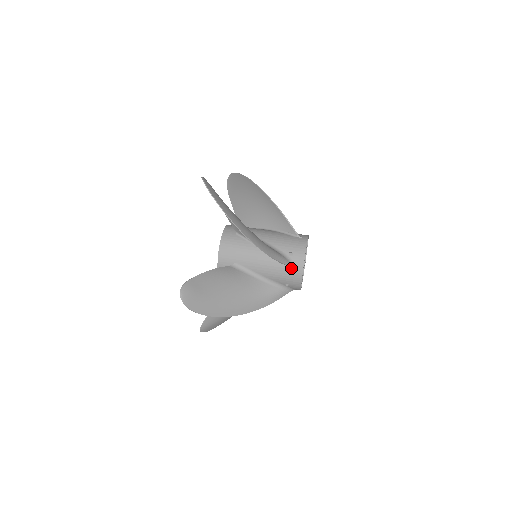
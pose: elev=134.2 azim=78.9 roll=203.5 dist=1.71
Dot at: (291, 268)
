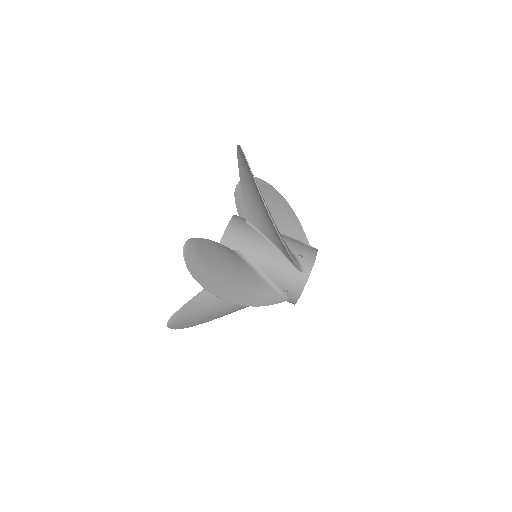
Dot at: (297, 270)
